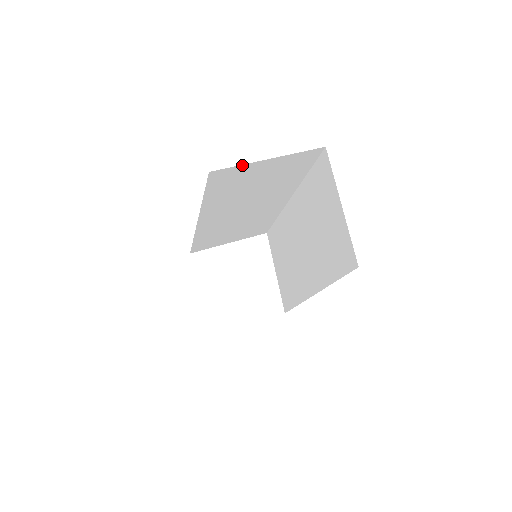
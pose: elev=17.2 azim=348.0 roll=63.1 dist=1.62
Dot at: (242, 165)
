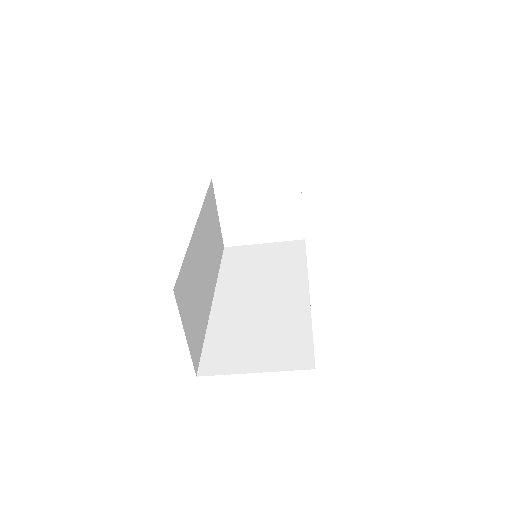
Dot at: occluded
